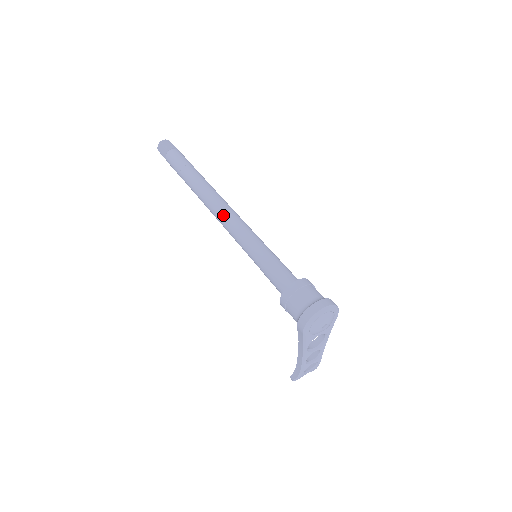
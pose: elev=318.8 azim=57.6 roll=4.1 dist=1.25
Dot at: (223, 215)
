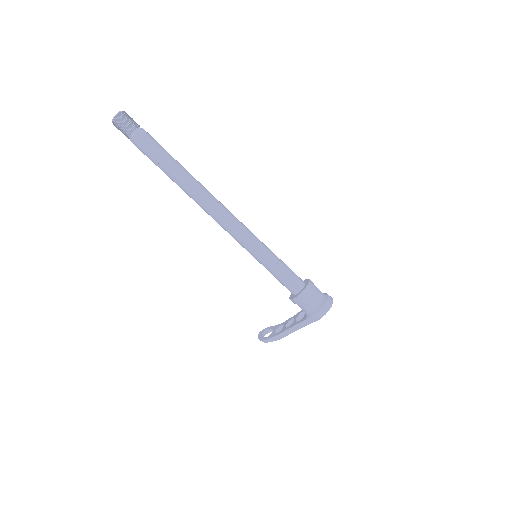
Dot at: (228, 220)
